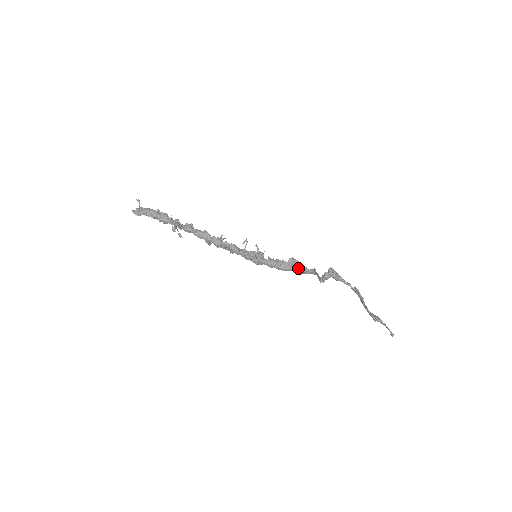
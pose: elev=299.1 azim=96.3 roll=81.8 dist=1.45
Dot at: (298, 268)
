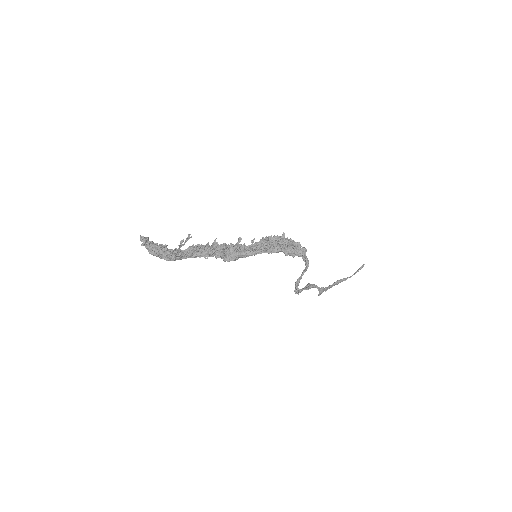
Dot at: occluded
